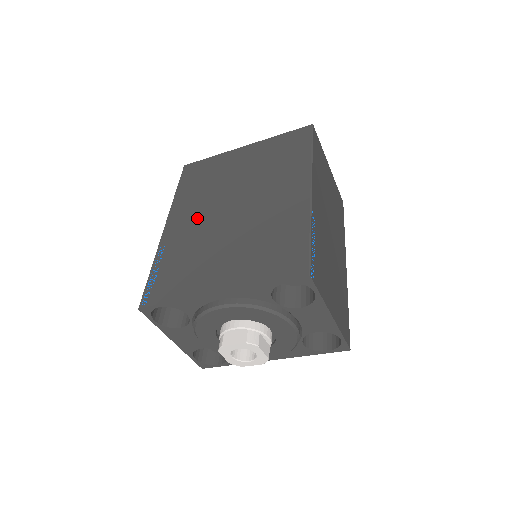
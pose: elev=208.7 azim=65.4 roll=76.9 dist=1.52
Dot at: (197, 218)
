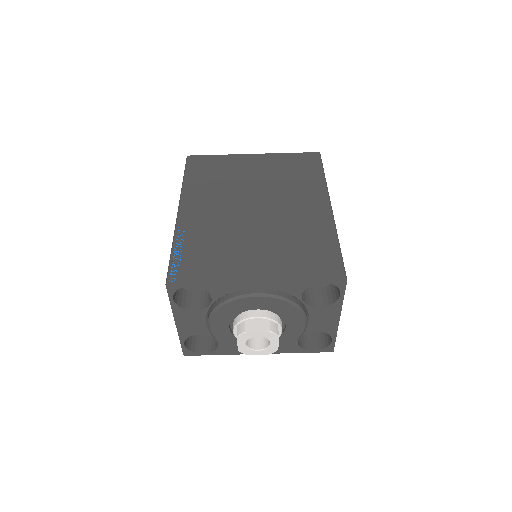
Dot at: (216, 209)
